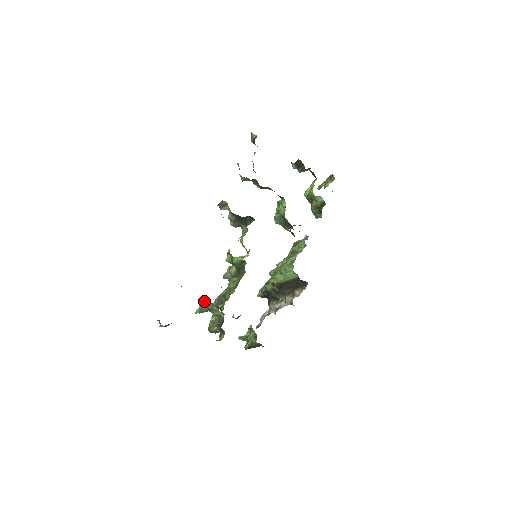
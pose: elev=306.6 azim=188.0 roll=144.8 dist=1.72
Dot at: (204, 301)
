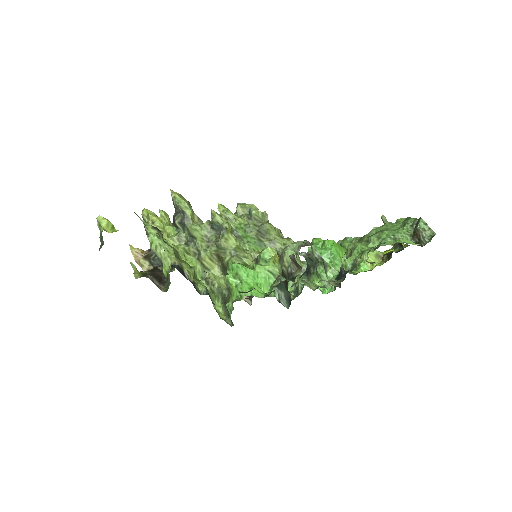
Dot at: (166, 274)
